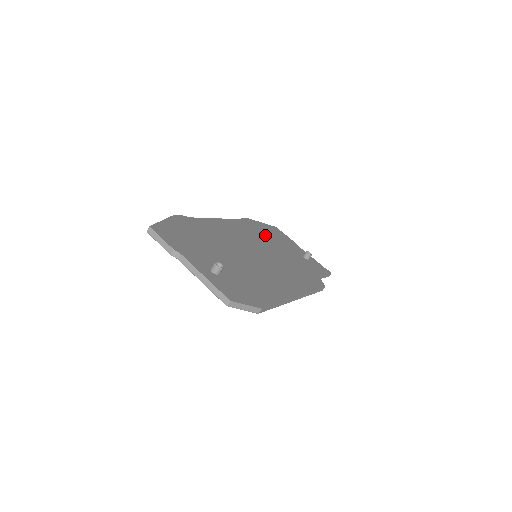
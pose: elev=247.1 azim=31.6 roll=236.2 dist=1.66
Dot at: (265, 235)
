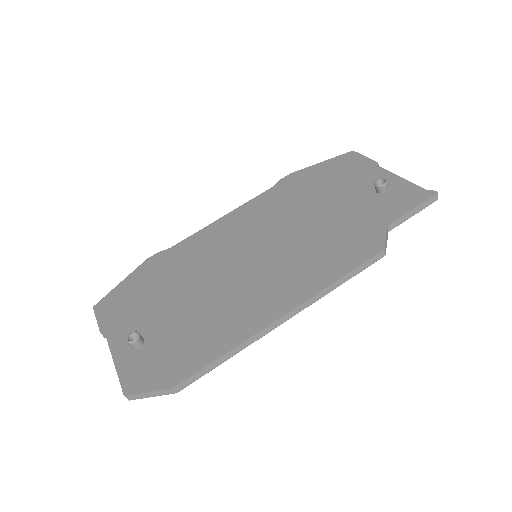
Dot at: (306, 192)
